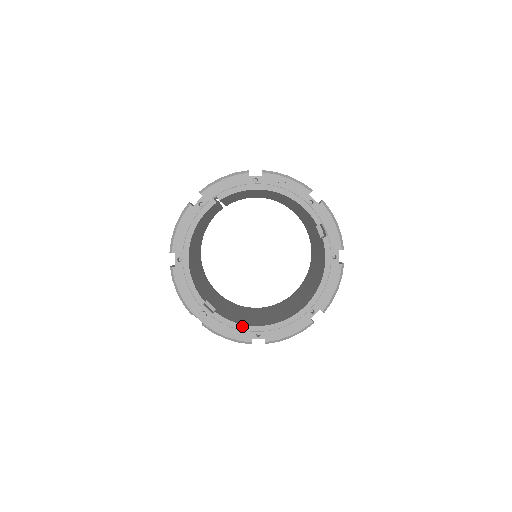
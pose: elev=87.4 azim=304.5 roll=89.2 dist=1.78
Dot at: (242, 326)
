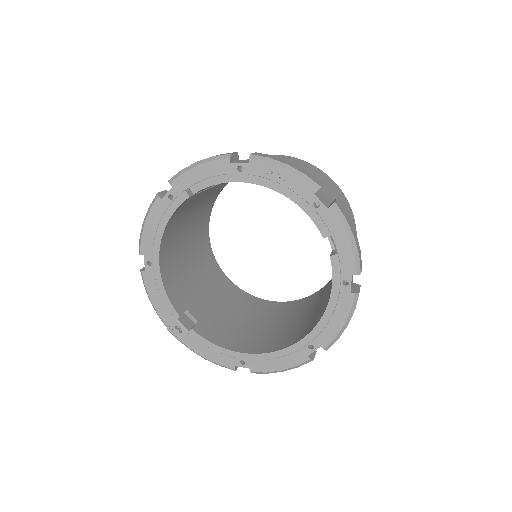
Dot at: (223, 350)
